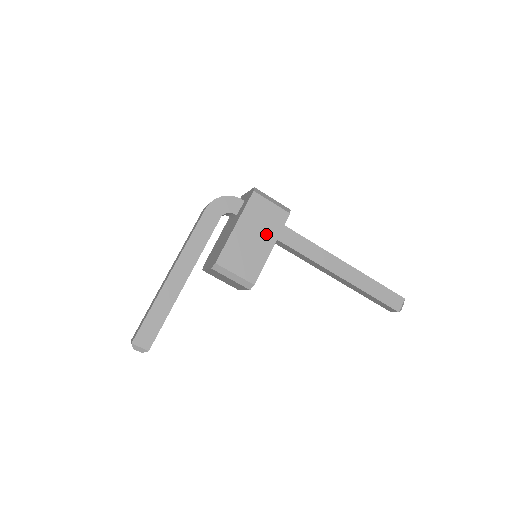
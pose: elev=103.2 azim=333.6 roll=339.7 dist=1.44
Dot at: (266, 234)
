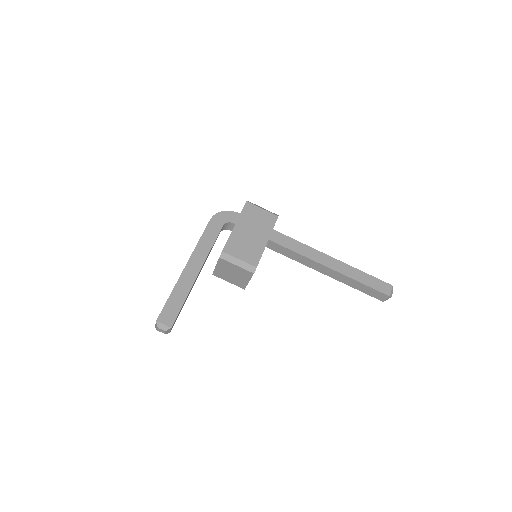
Dot at: (261, 230)
